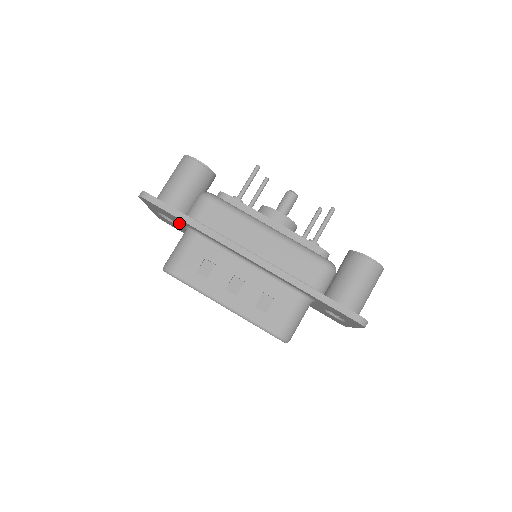
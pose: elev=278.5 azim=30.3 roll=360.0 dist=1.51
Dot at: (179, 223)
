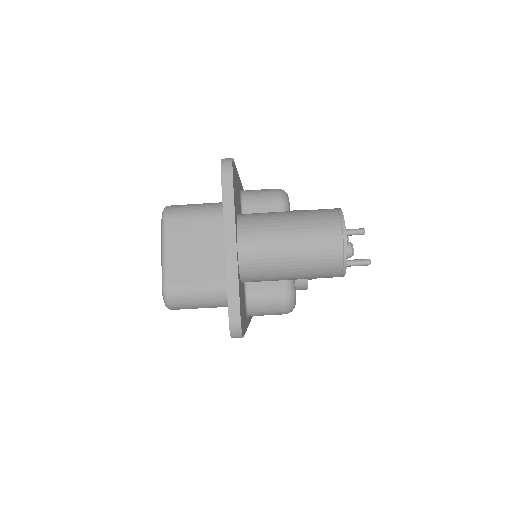
Dot at: occluded
